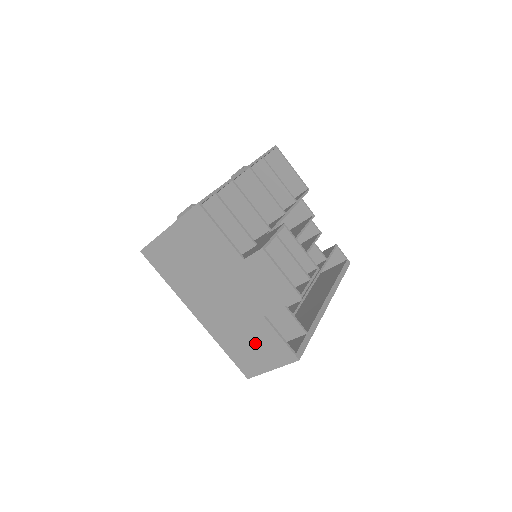
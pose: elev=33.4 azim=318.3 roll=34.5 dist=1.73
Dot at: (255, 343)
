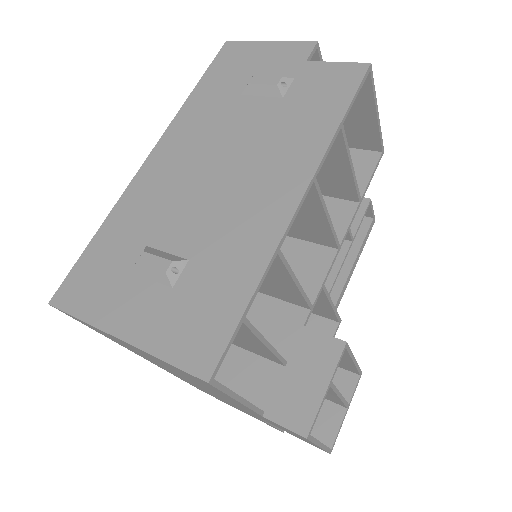
Dot at: (230, 404)
